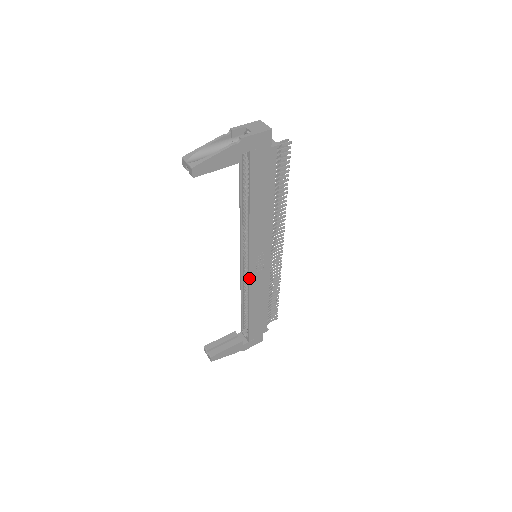
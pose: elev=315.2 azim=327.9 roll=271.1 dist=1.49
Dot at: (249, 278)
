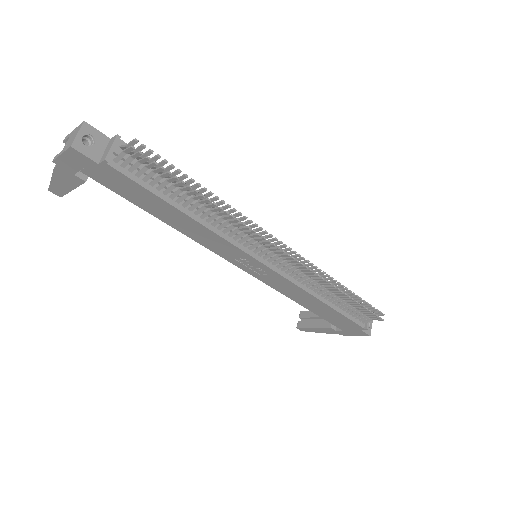
Dot at: (258, 278)
